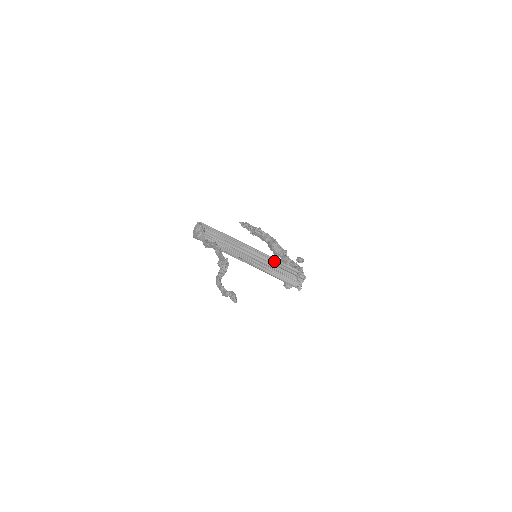
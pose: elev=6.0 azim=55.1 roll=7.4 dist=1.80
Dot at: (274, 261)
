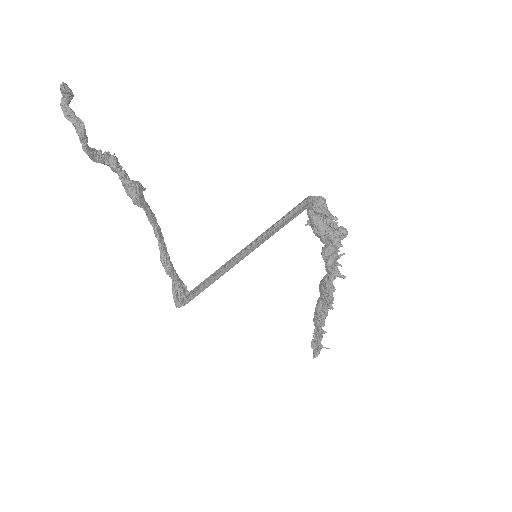
Dot at: occluded
